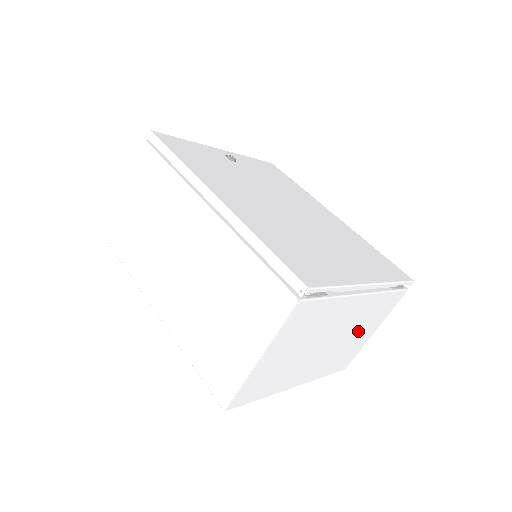
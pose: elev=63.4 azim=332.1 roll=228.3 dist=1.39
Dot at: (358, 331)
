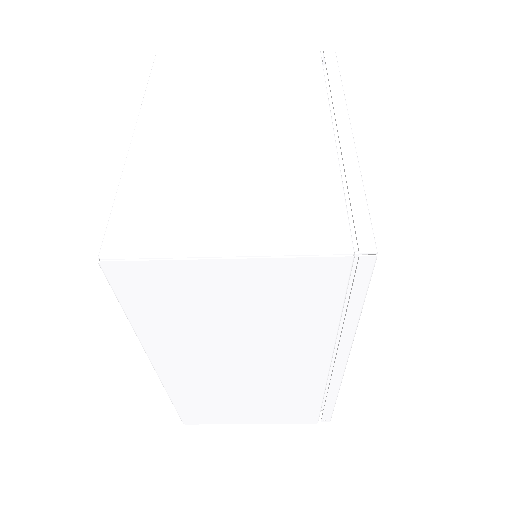
Dot at: occluded
